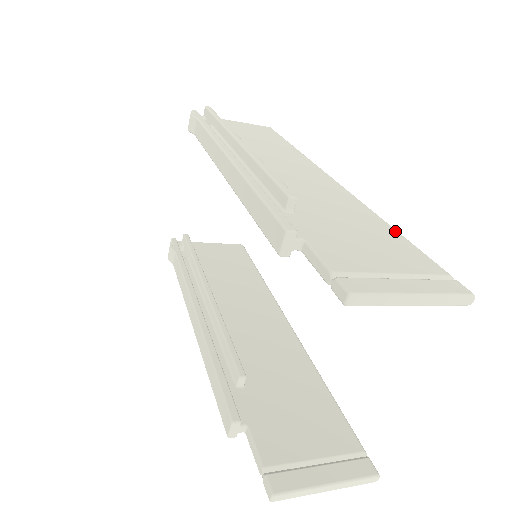
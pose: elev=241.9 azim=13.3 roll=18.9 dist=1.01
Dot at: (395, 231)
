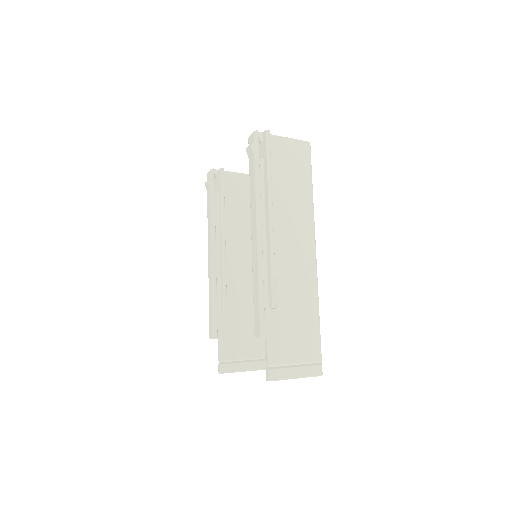
Dot at: (318, 320)
